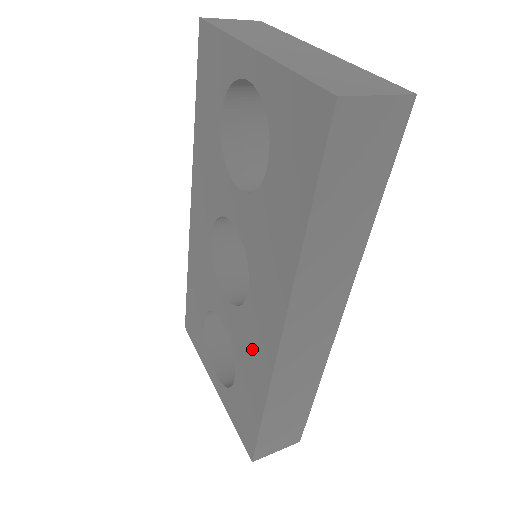
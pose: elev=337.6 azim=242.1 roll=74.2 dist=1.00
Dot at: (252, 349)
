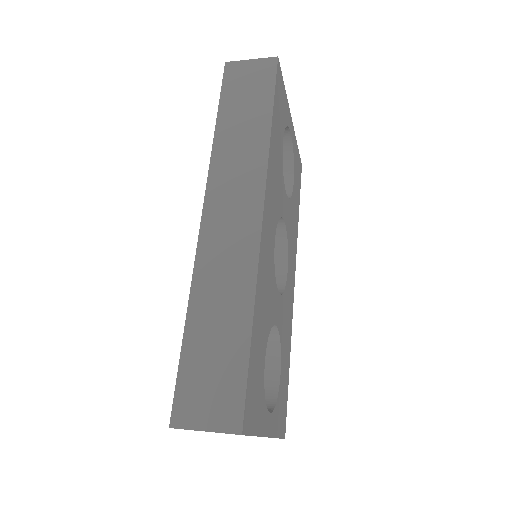
Dot at: occluded
